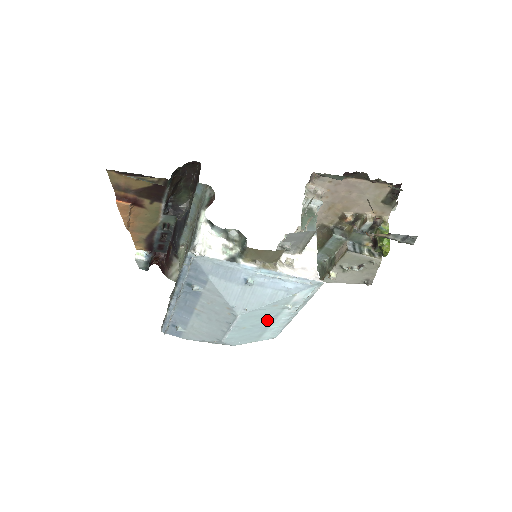
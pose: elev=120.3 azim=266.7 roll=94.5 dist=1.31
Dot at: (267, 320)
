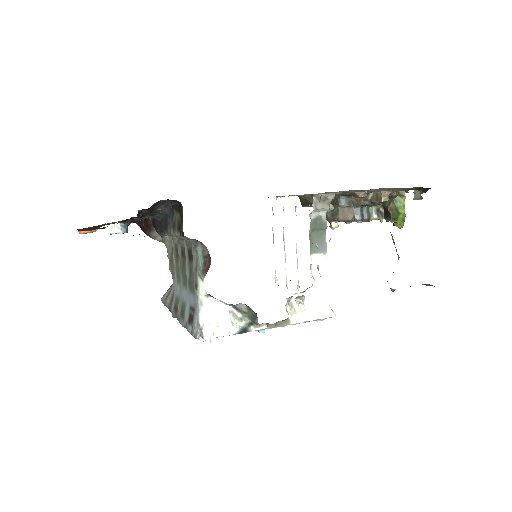
Dot at: occluded
